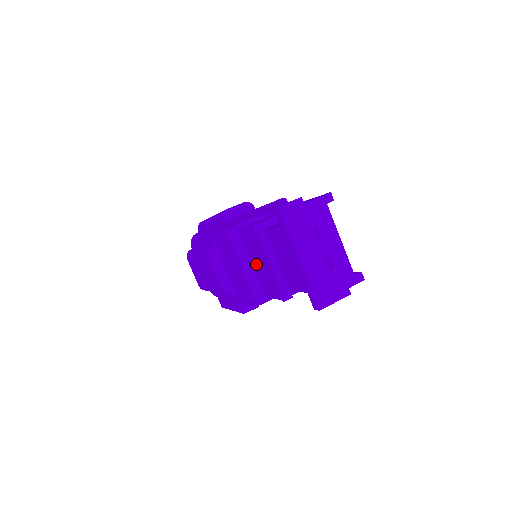
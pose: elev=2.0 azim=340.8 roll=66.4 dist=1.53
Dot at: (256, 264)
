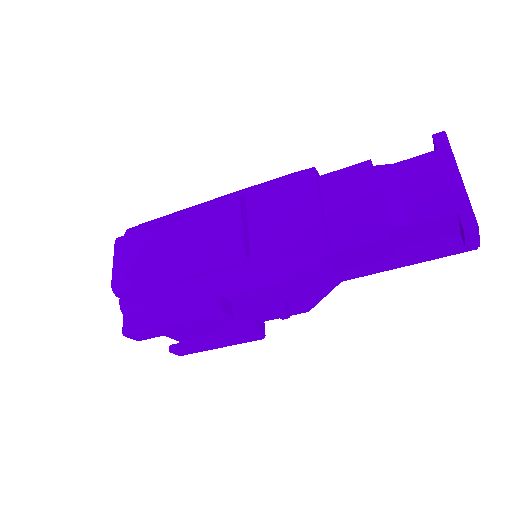
Dot at: (341, 208)
